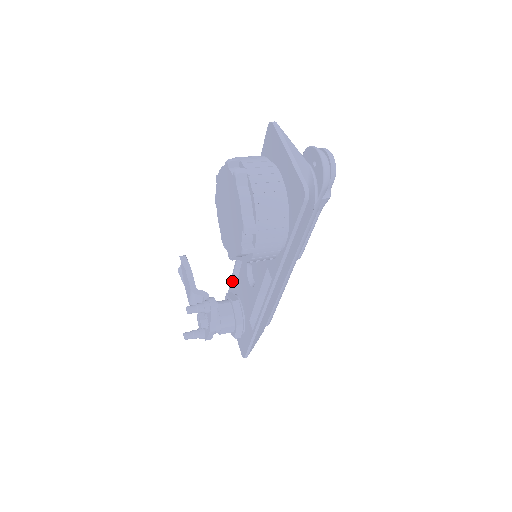
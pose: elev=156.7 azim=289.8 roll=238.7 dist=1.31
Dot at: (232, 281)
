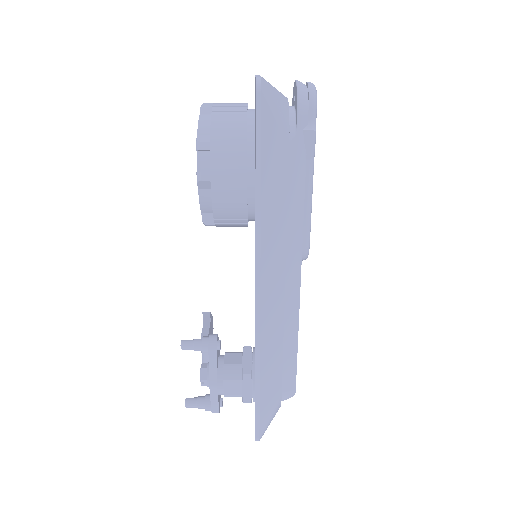
Dot at: occluded
